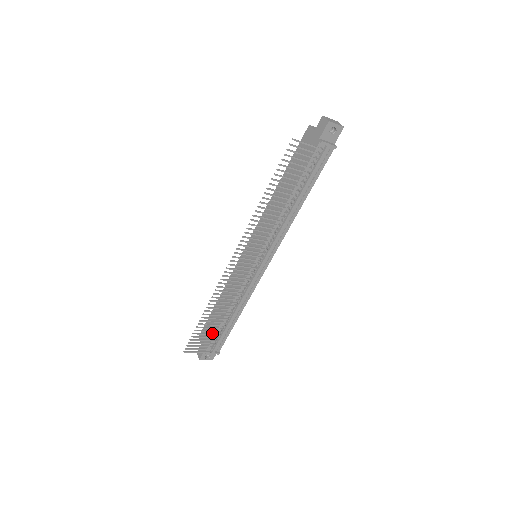
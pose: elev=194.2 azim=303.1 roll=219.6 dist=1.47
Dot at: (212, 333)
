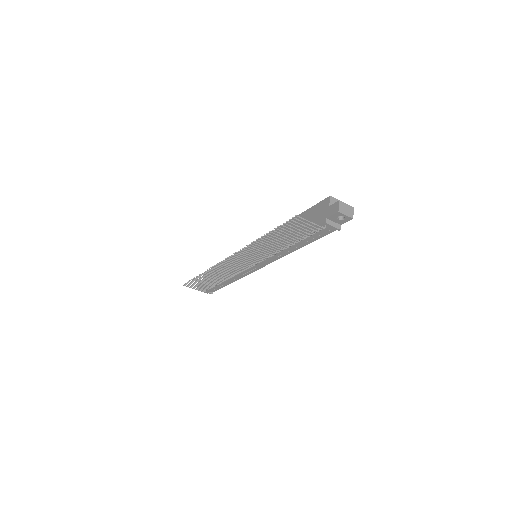
Dot at: occluded
